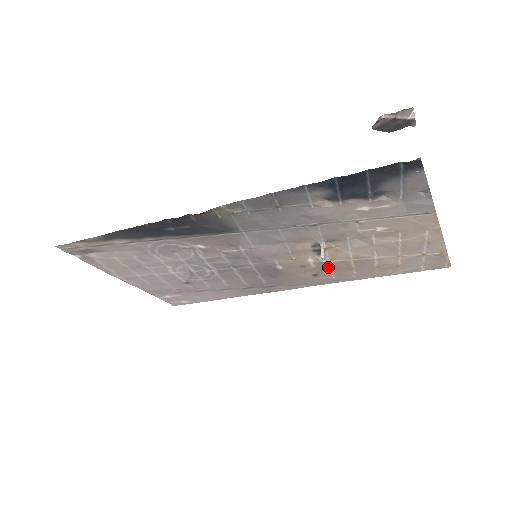
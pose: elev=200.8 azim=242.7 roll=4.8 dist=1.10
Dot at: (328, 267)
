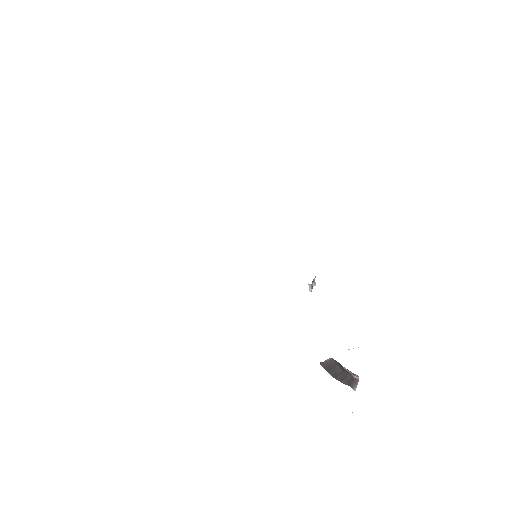
Dot at: occluded
